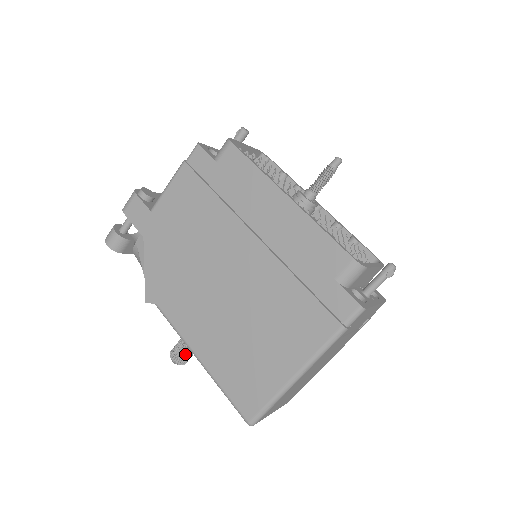
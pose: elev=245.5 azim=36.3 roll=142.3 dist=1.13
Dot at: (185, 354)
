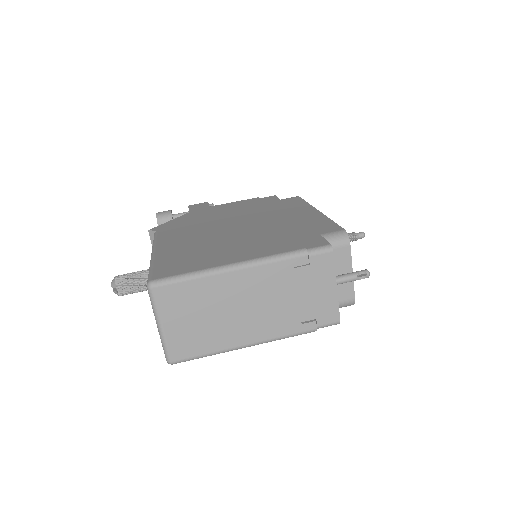
Dot at: (131, 278)
